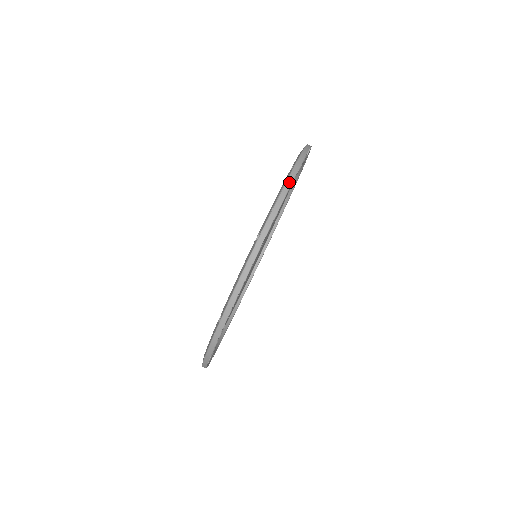
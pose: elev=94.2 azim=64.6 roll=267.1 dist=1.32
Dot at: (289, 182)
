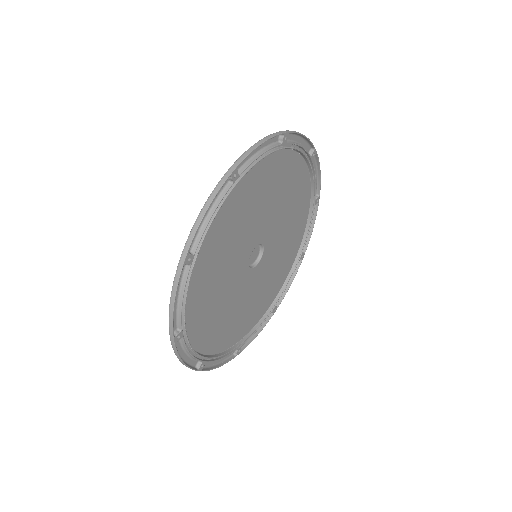
Dot at: (270, 136)
